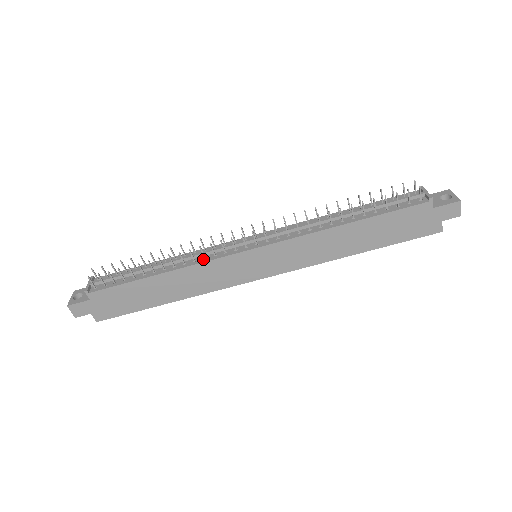
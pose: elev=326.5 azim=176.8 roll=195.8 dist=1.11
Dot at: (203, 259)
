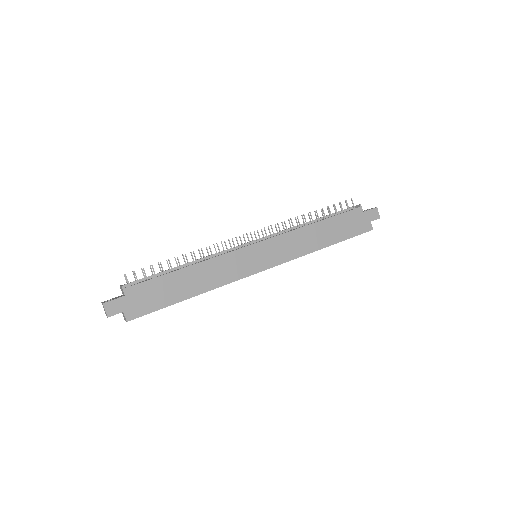
Dot at: (219, 255)
